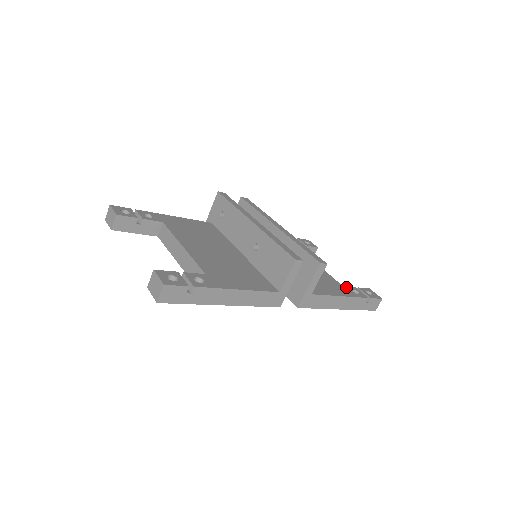
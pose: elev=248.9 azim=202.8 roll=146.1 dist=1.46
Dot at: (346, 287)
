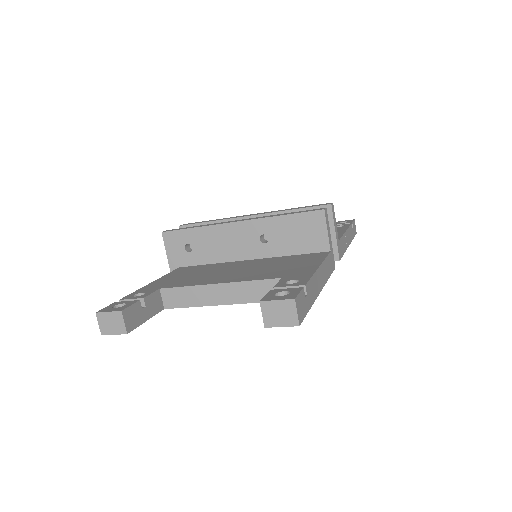
Dot at: occluded
